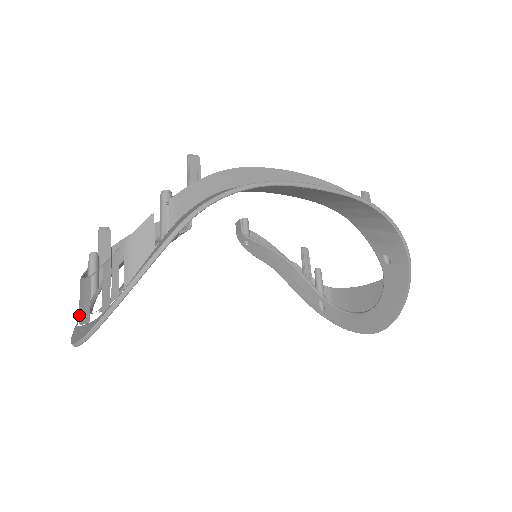
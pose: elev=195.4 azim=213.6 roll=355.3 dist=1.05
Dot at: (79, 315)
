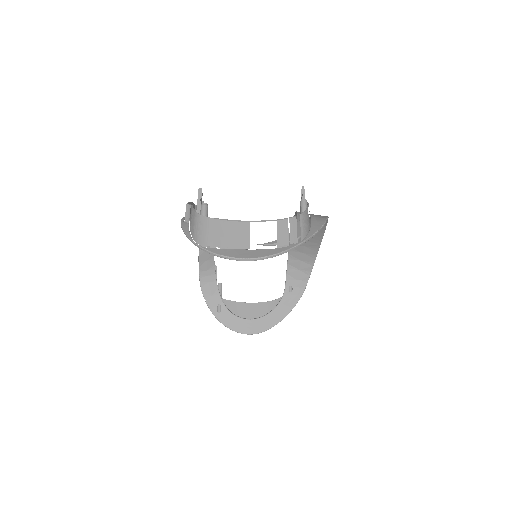
Dot at: (213, 242)
